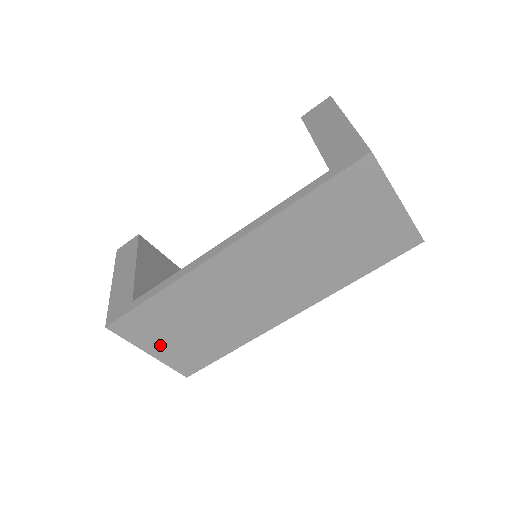
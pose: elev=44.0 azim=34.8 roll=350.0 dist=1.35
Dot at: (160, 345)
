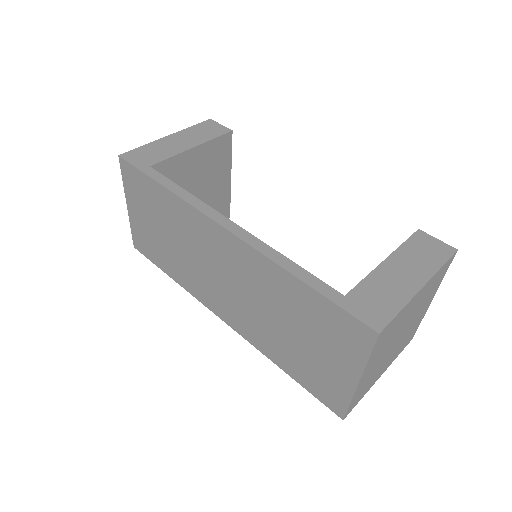
Dot at: (137, 211)
